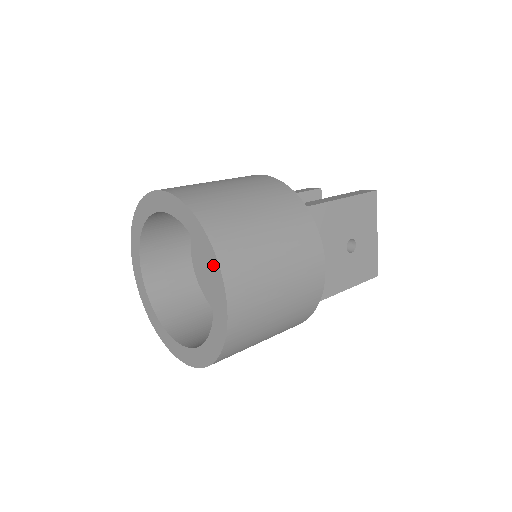
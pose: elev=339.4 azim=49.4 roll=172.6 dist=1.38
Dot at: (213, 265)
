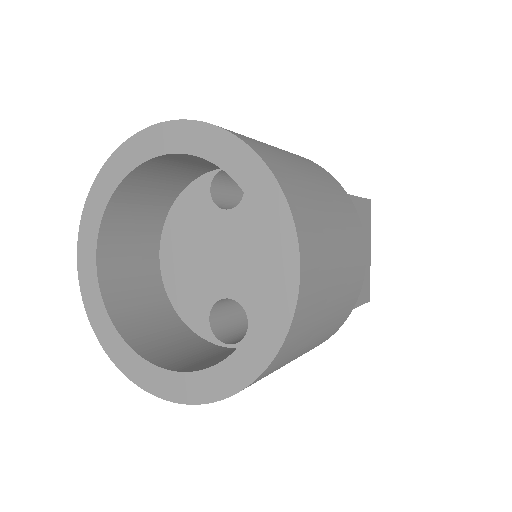
Dot at: (277, 215)
